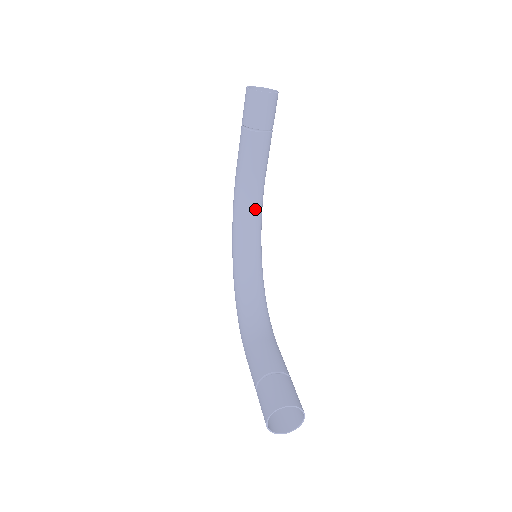
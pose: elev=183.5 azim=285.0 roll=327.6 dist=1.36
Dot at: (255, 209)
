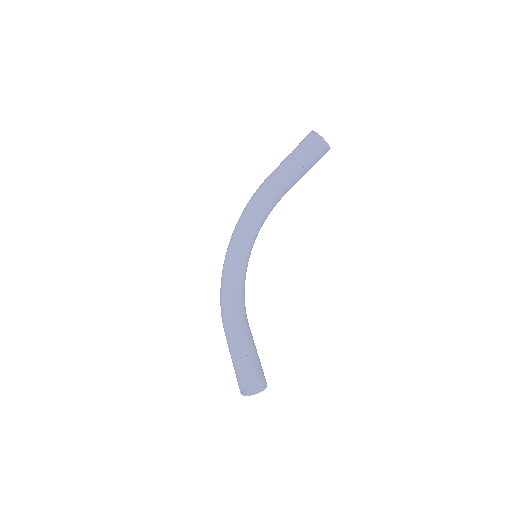
Dot at: (265, 216)
